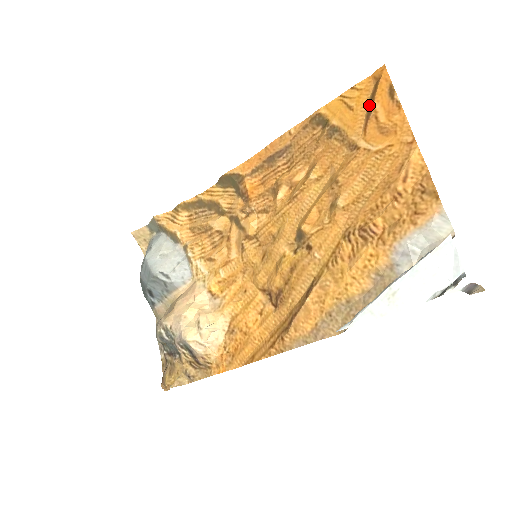
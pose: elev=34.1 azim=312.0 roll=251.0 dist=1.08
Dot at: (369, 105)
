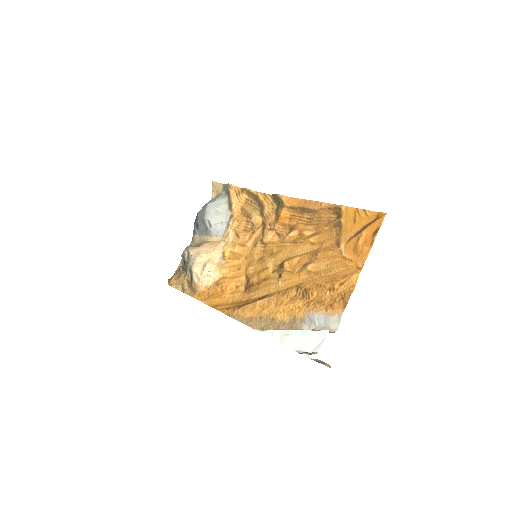
Dot at: (363, 228)
